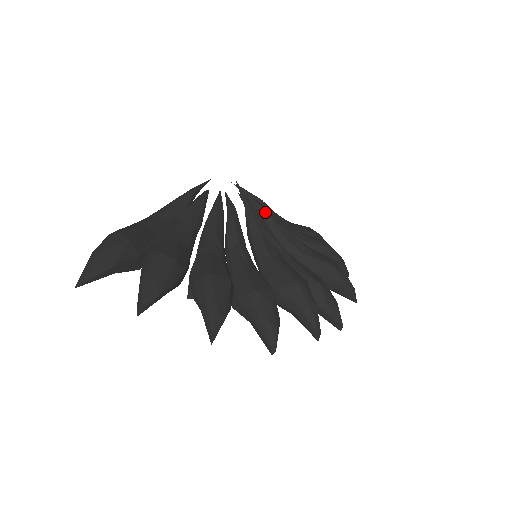
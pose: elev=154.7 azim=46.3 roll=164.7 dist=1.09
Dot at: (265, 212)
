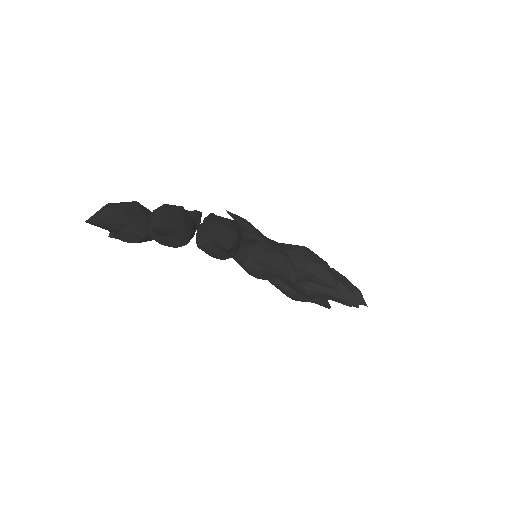
Dot at: occluded
